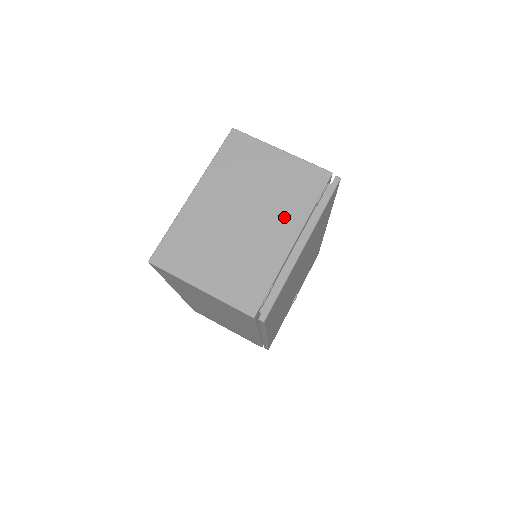
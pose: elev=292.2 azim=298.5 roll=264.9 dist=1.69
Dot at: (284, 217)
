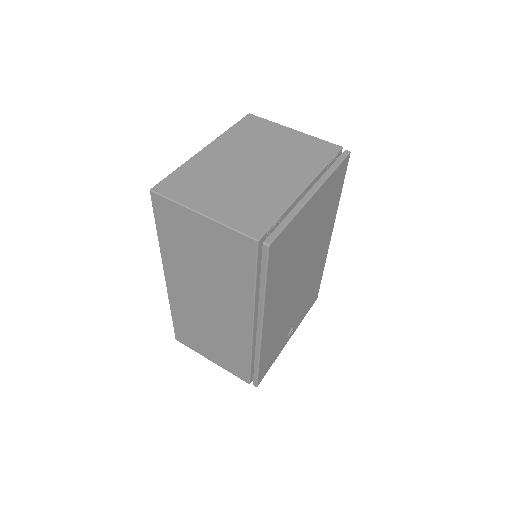
Dot at: (295, 171)
